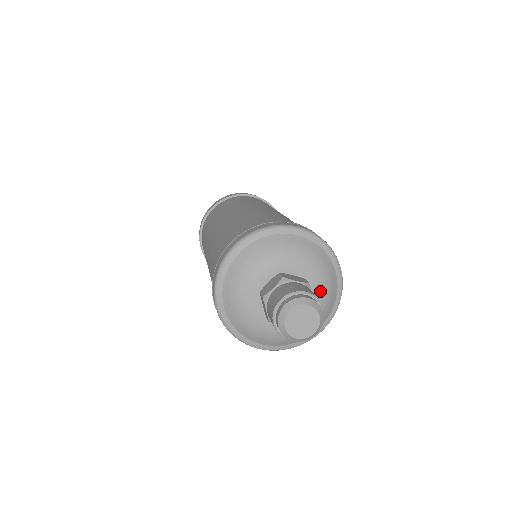
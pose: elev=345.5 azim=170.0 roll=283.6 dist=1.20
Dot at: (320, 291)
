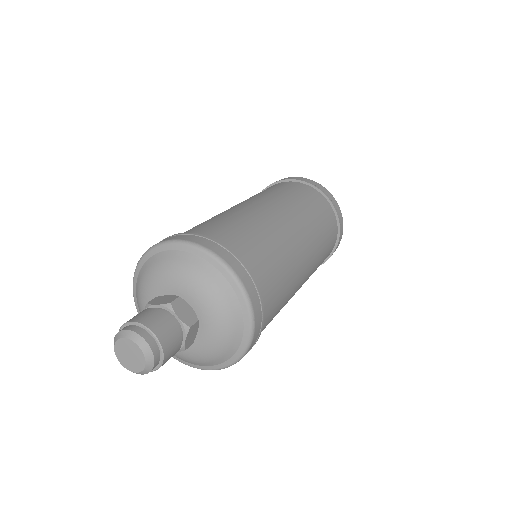
Dot at: (210, 340)
